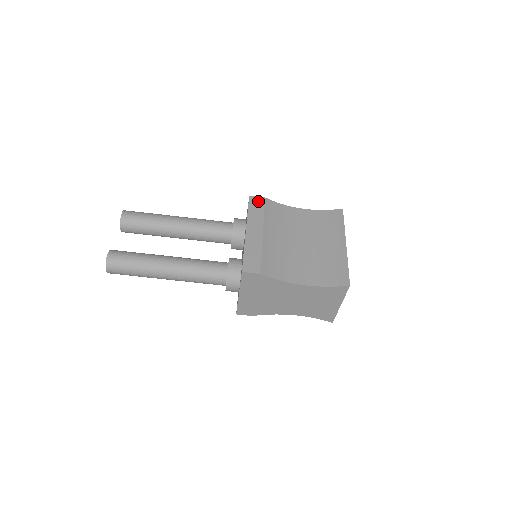
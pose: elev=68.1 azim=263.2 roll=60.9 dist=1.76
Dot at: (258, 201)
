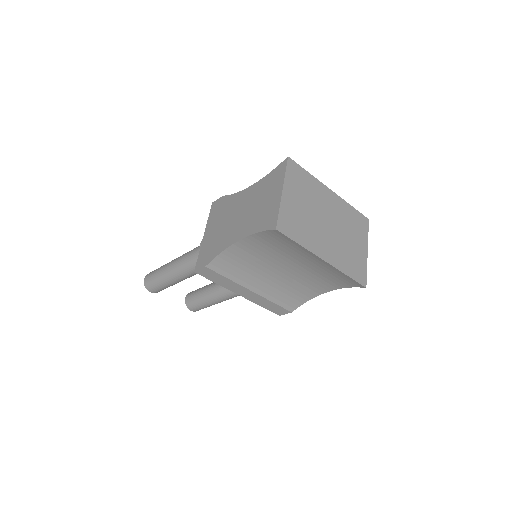
Dot at: (207, 273)
